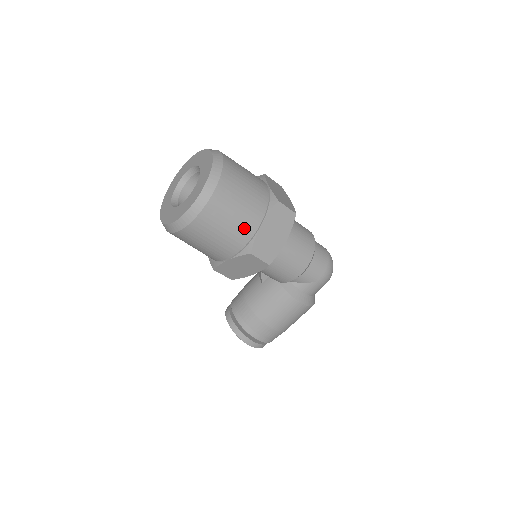
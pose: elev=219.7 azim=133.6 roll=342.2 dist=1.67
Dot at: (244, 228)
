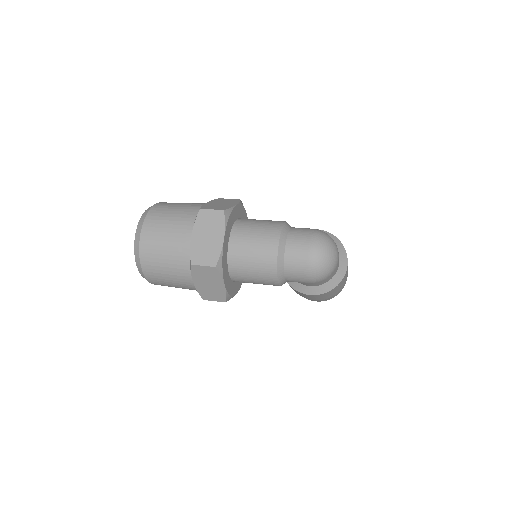
Dot at: (185, 285)
